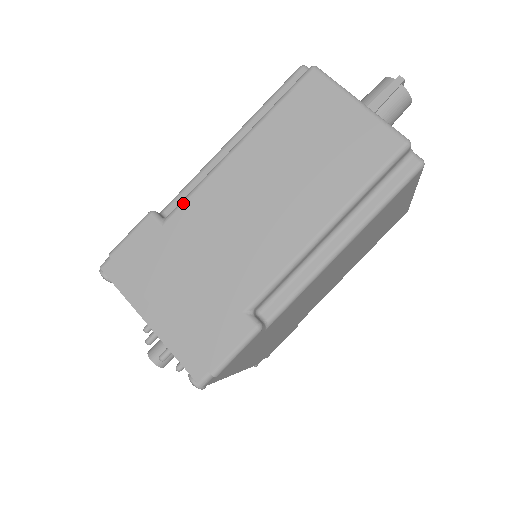
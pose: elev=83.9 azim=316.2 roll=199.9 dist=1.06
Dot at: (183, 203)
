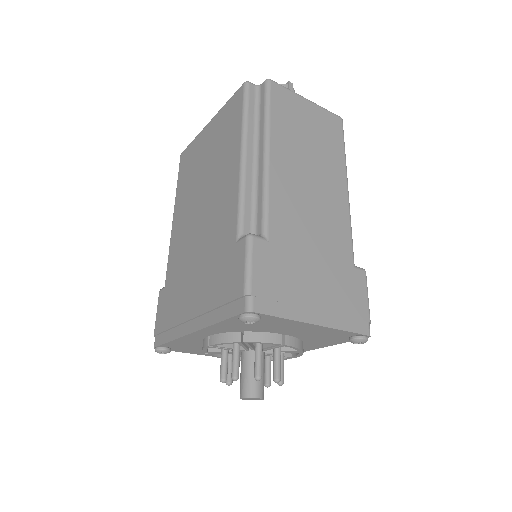
Dot at: (268, 213)
